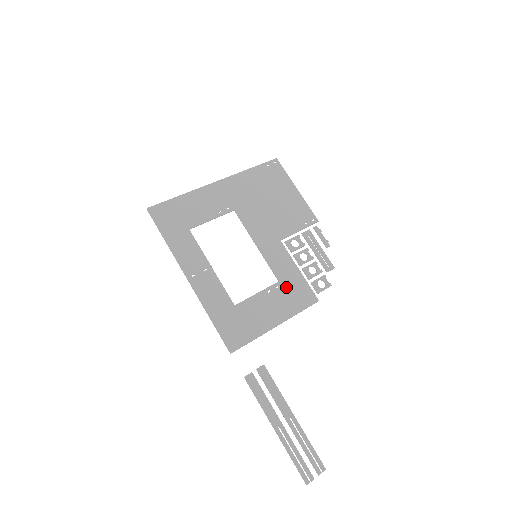
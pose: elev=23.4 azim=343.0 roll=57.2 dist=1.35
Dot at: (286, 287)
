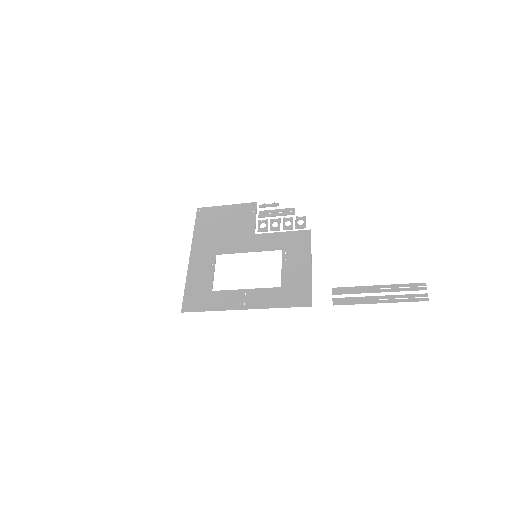
Dot at: (289, 247)
